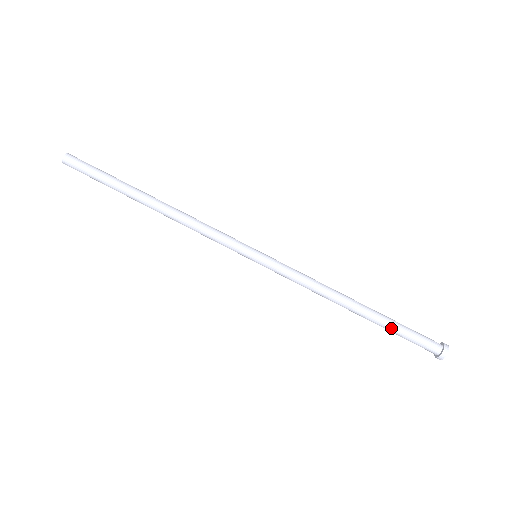
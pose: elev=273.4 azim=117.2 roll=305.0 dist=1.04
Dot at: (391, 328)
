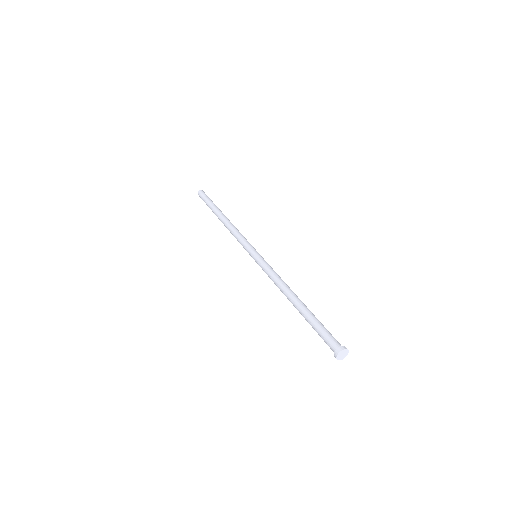
Dot at: (314, 318)
